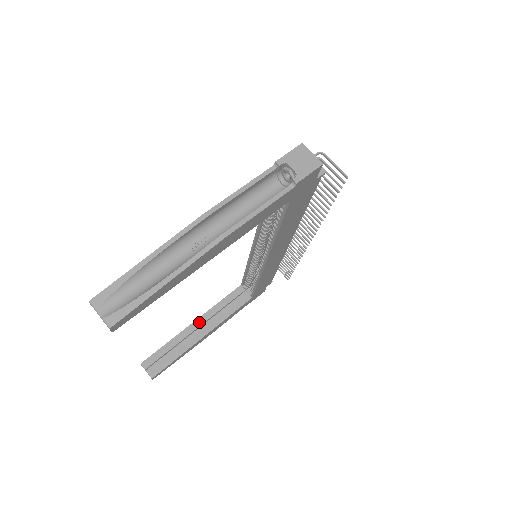
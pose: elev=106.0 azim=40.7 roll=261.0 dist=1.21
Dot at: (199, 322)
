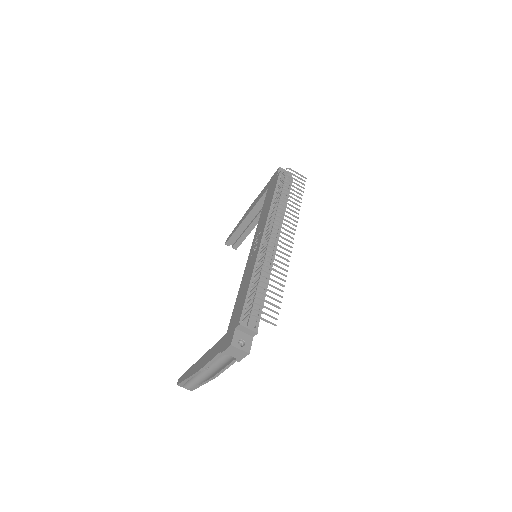
Dot at: (249, 218)
